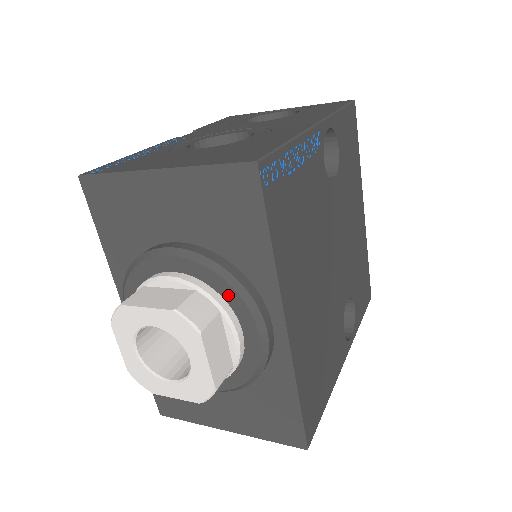
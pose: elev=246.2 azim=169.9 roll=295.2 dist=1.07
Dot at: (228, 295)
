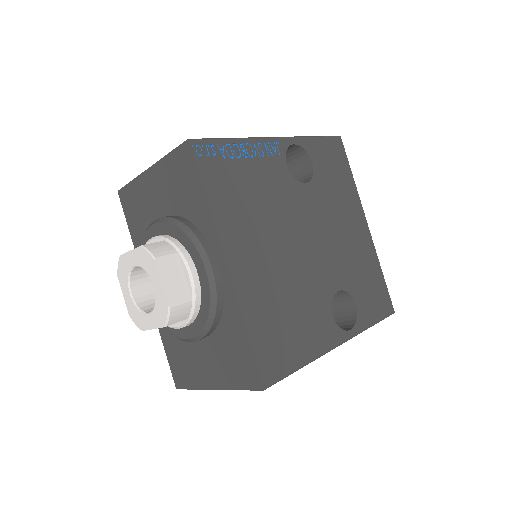
Dot at: (185, 242)
